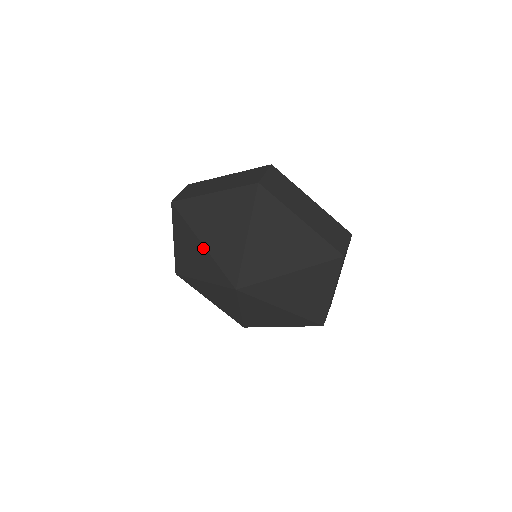
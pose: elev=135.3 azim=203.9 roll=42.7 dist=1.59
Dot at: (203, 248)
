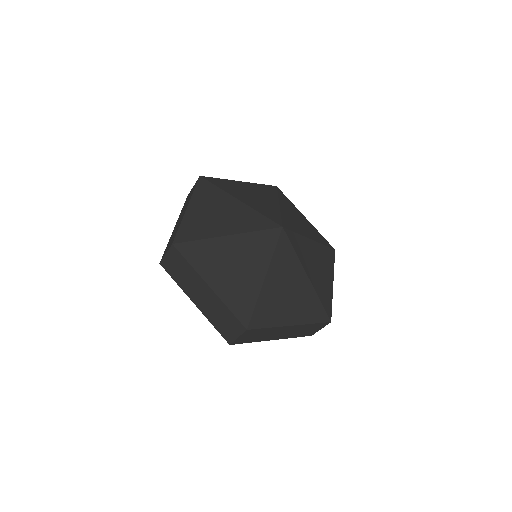
Dot at: (239, 202)
